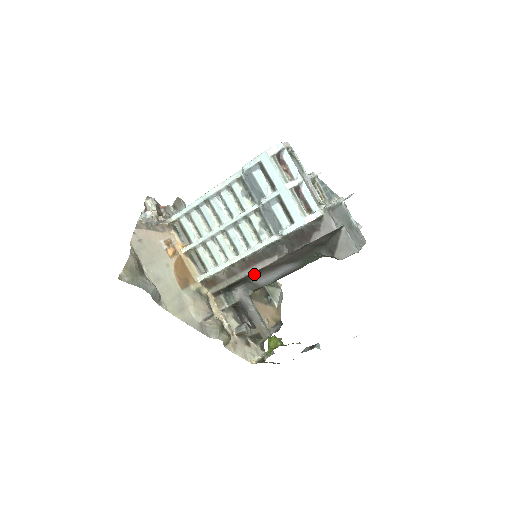
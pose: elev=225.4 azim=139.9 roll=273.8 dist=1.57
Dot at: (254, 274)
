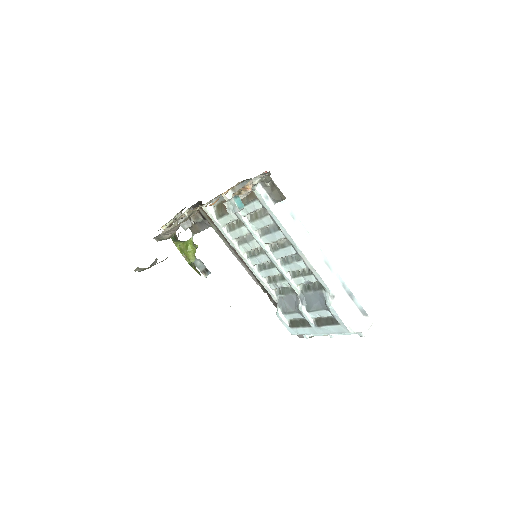
Dot at: occluded
